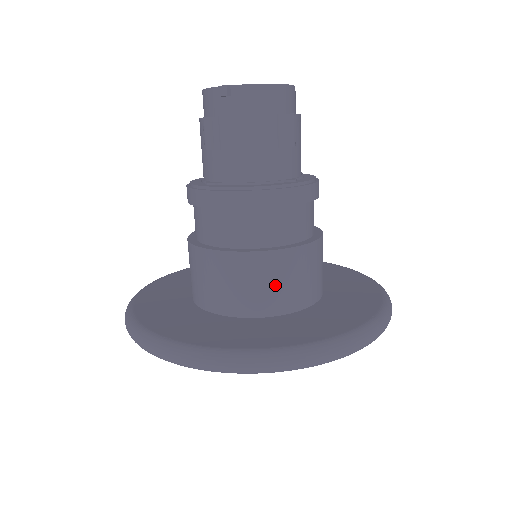
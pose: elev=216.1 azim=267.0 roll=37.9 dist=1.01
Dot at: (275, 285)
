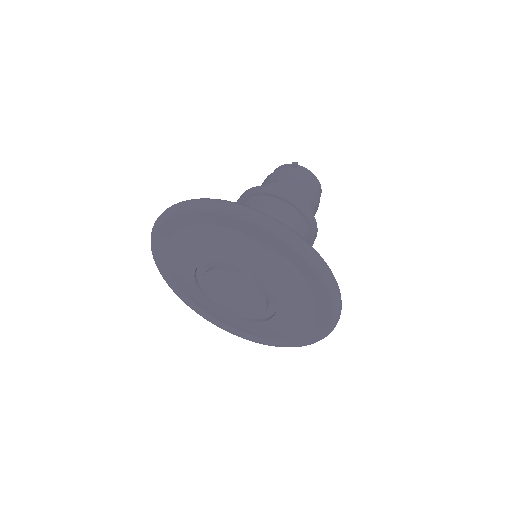
Dot at: occluded
